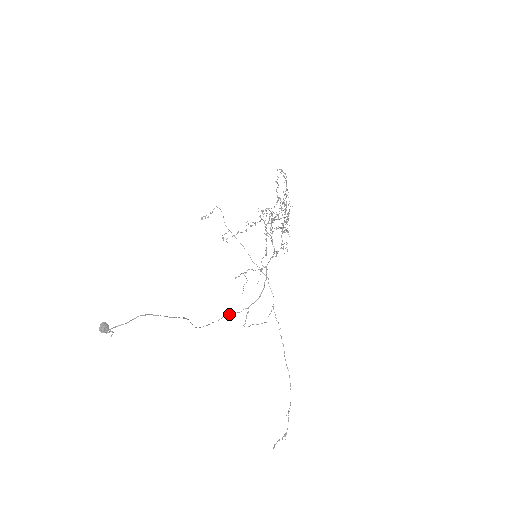
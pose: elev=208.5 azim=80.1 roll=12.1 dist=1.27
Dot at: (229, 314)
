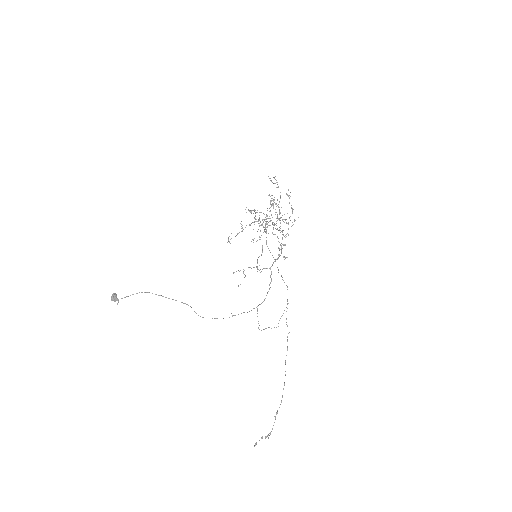
Dot at: occluded
